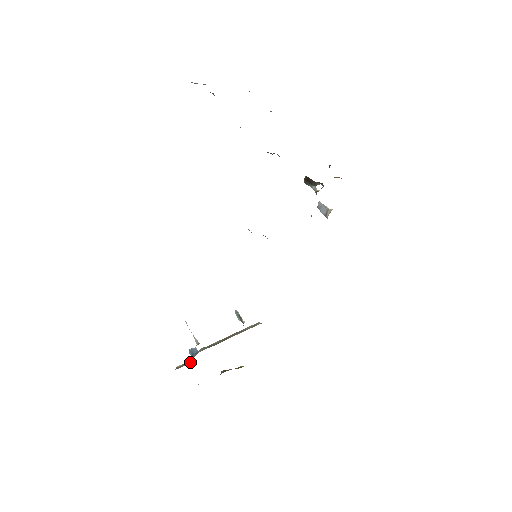
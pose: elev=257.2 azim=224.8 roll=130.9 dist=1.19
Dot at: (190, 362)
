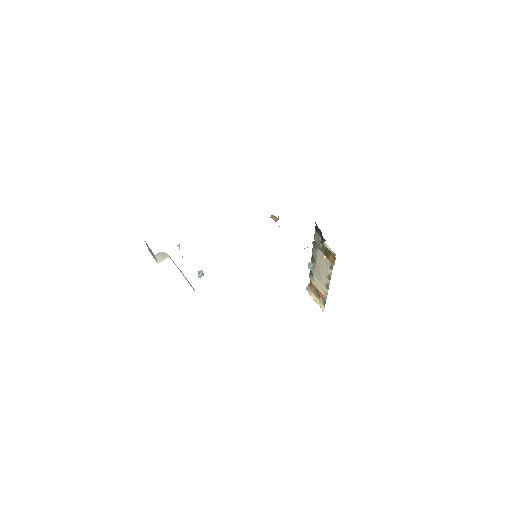
Dot at: occluded
